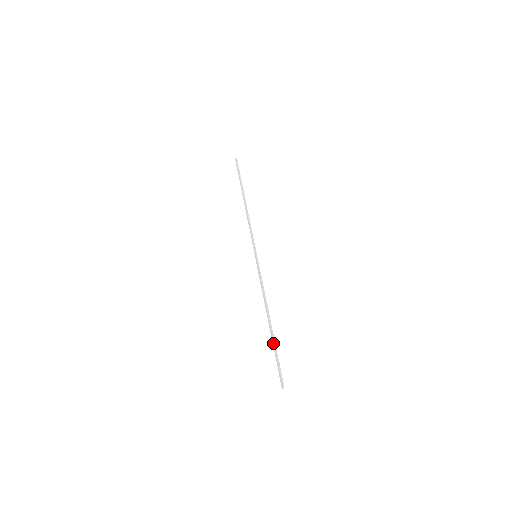
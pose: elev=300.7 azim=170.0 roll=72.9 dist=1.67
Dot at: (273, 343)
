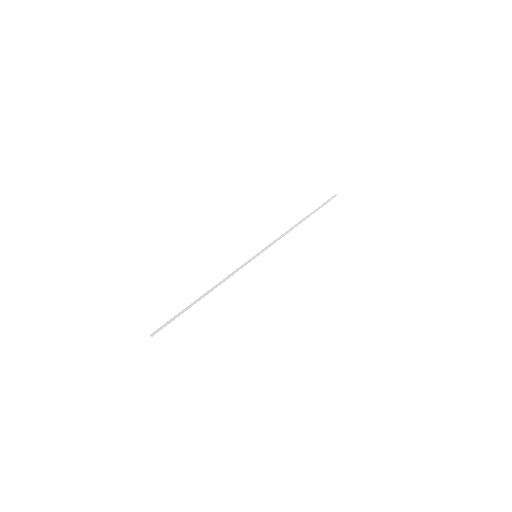
Dot at: (185, 308)
